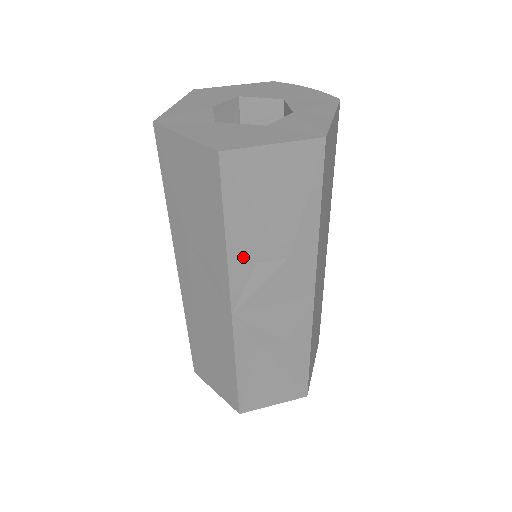
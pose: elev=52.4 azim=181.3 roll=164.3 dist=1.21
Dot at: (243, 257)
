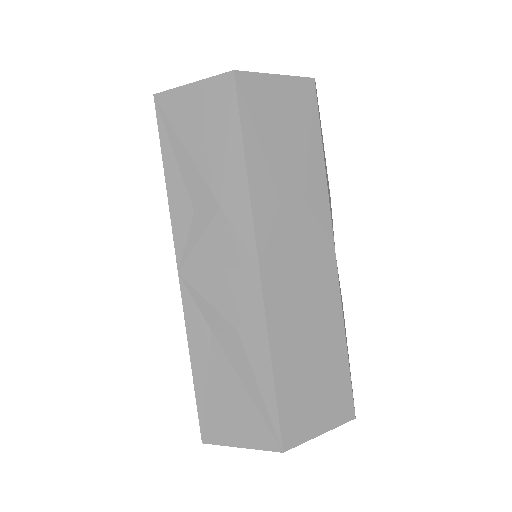
Dot at: (182, 202)
